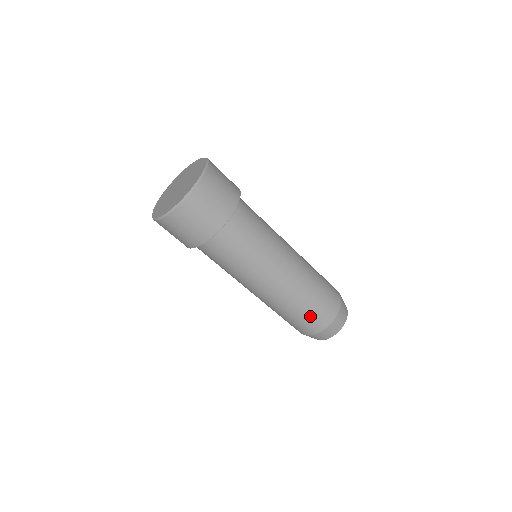
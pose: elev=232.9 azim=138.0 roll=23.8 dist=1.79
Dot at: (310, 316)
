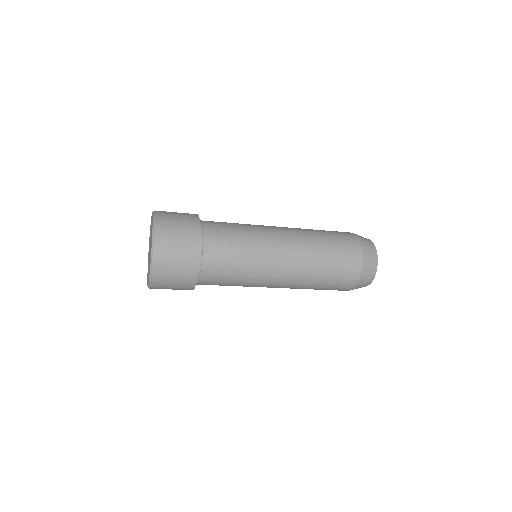
Dot at: occluded
